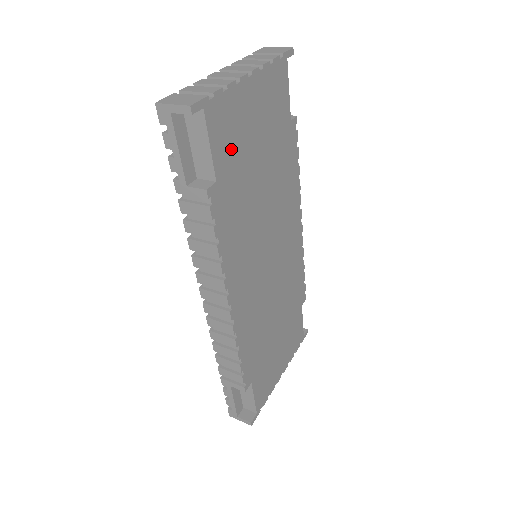
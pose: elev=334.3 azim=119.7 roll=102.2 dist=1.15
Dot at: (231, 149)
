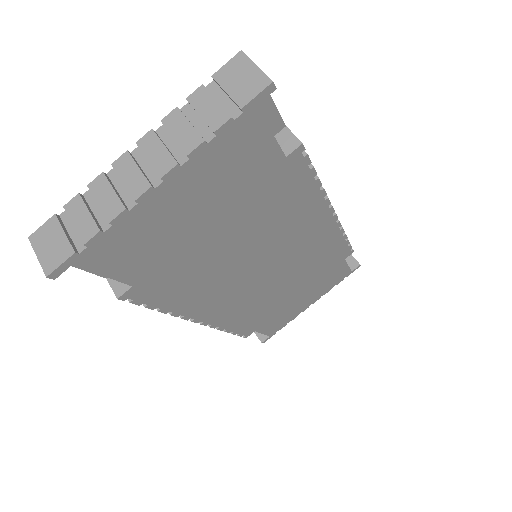
Dot at: (148, 255)
